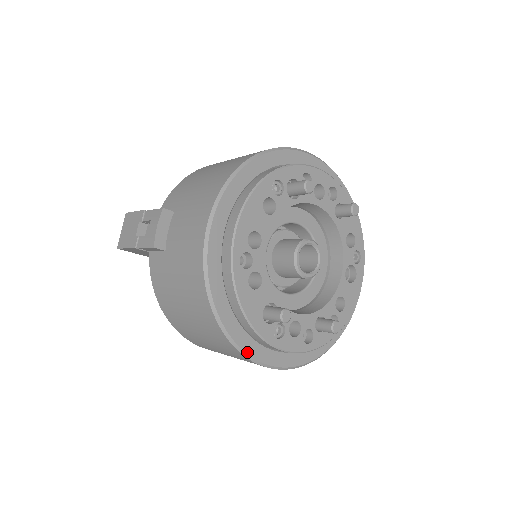
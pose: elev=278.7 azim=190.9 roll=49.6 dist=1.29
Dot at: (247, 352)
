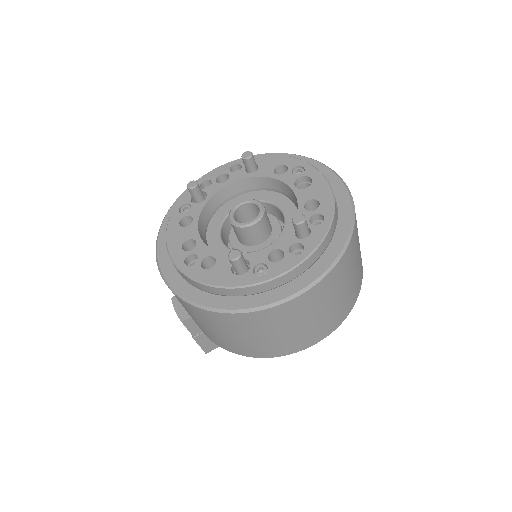
Dot at: (254, 307)
